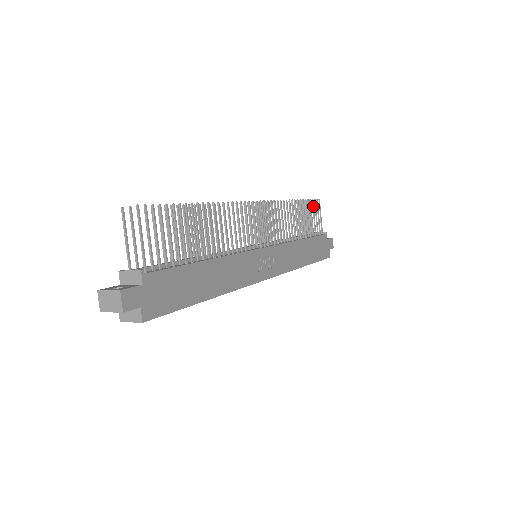
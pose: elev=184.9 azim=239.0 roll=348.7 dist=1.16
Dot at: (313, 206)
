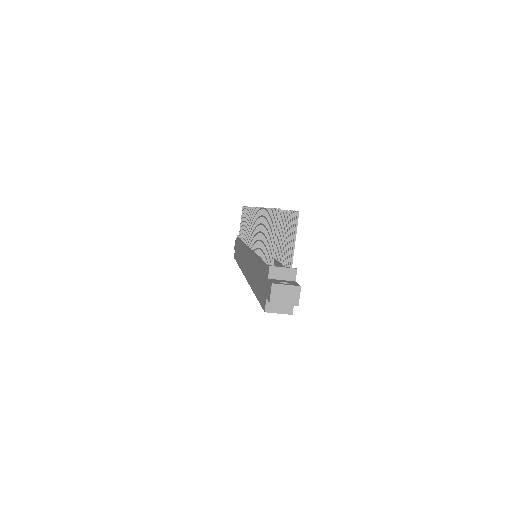
Dot at: occluded
